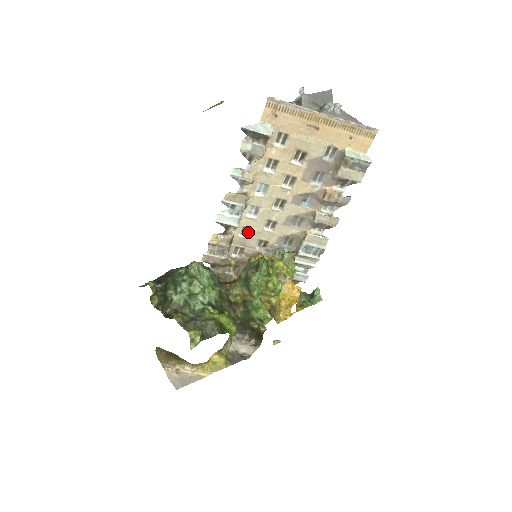
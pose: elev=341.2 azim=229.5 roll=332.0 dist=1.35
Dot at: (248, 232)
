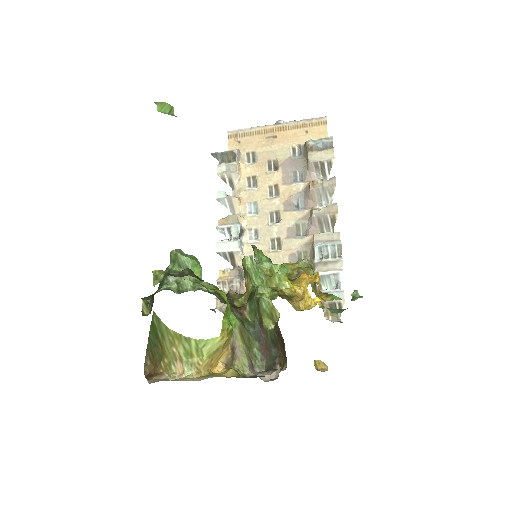
Dot at: occluded
